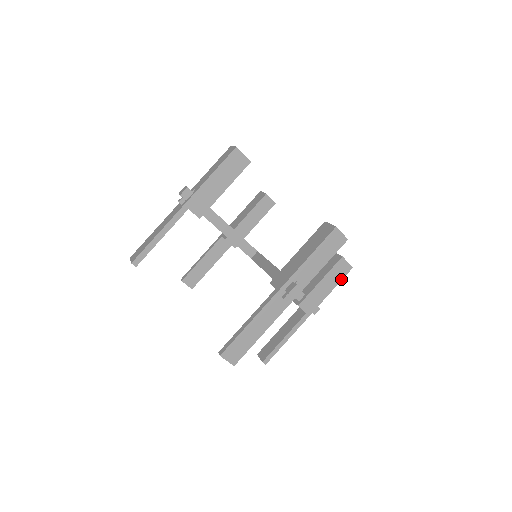
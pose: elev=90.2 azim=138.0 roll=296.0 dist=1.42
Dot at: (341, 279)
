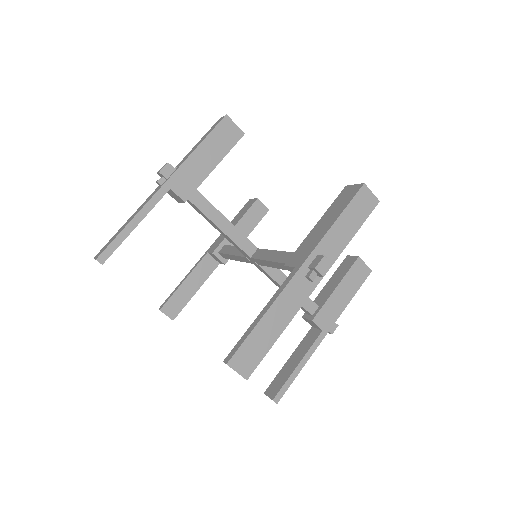
Dot at: (360, 285)
